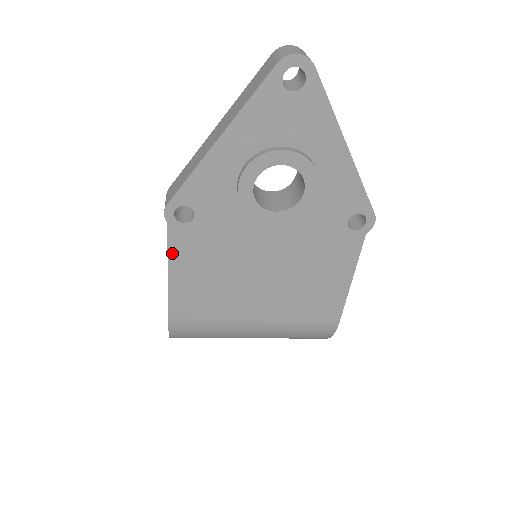
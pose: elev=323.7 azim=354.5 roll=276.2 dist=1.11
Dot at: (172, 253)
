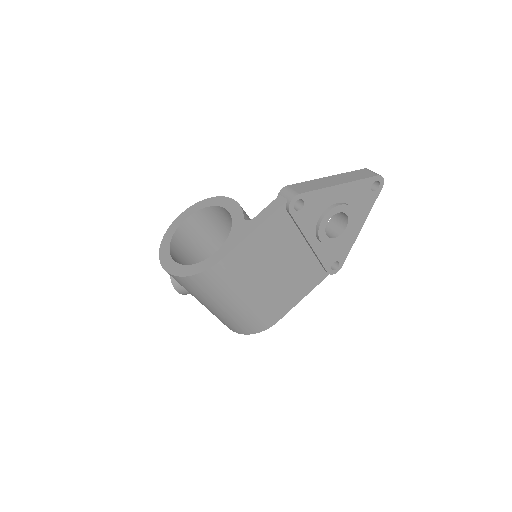
Dot at: (269, 220)
